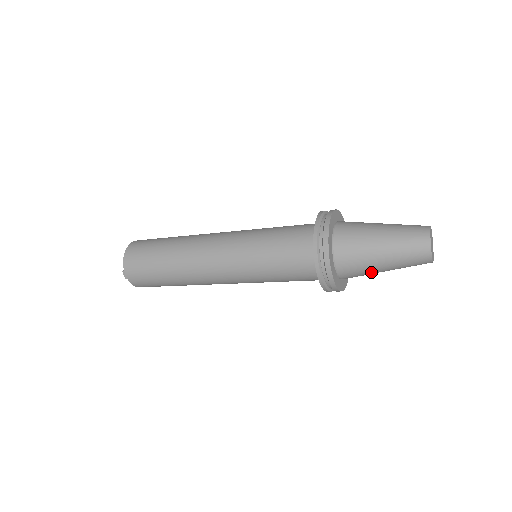
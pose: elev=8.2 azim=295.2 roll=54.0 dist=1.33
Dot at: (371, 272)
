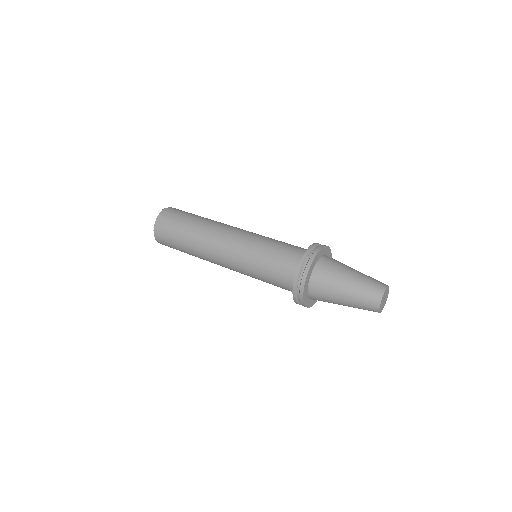
Dot at: occluded
